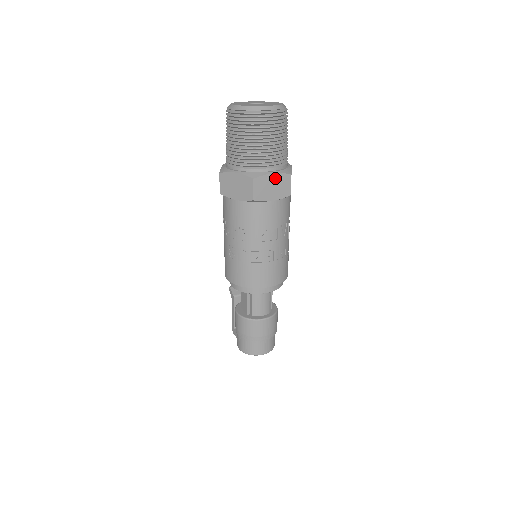
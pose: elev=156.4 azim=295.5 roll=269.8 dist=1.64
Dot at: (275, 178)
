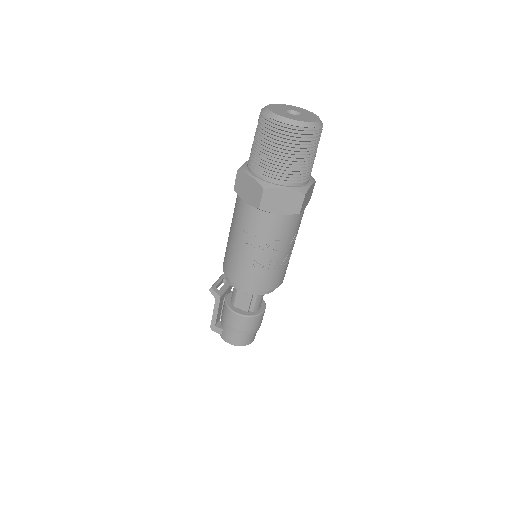
Dot at: (311, 188)
